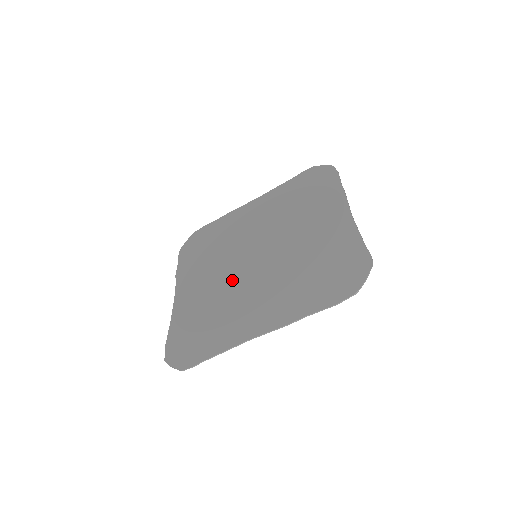
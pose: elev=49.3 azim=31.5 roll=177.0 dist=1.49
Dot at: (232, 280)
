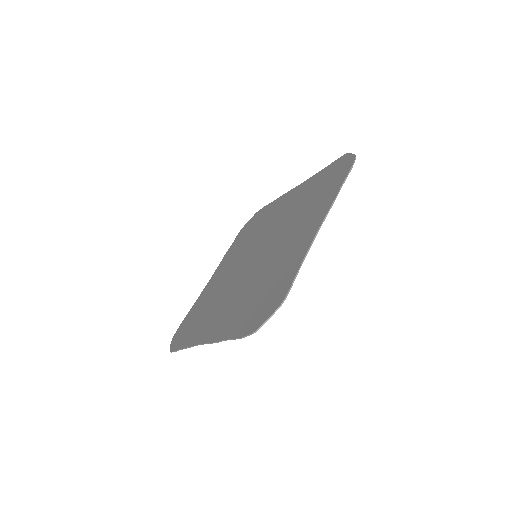
Dot at: (233, 277)
